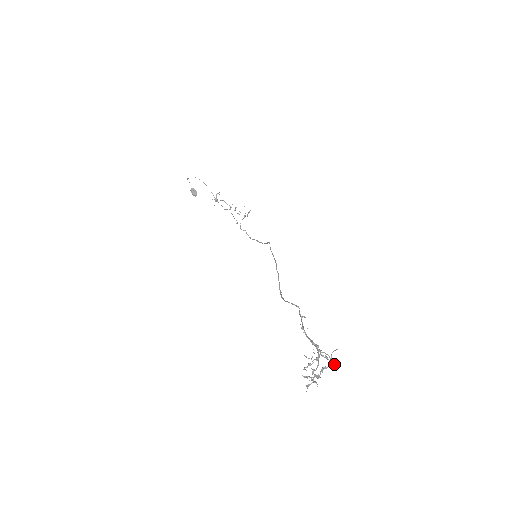
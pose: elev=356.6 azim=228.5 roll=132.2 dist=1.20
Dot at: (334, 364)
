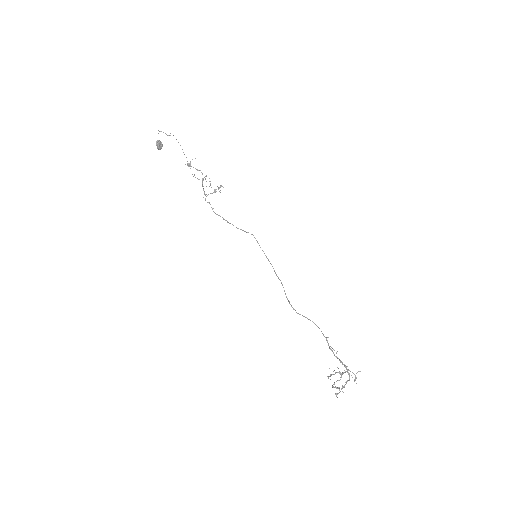
Dot at: (352, 377)
